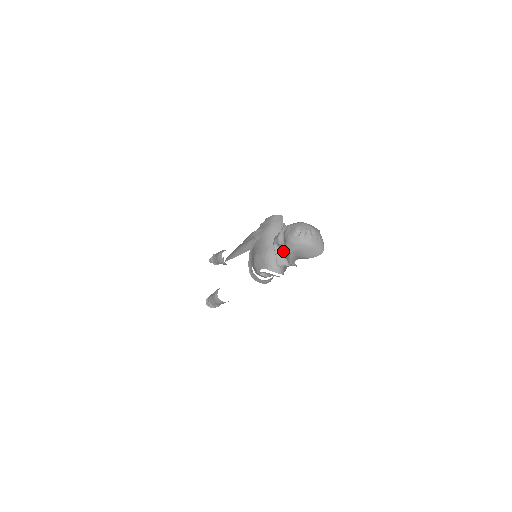
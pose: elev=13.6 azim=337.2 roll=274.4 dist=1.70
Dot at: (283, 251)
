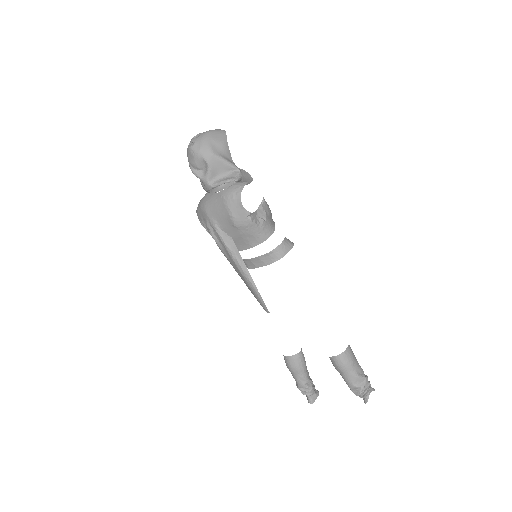
Dot at: (218, 173)
